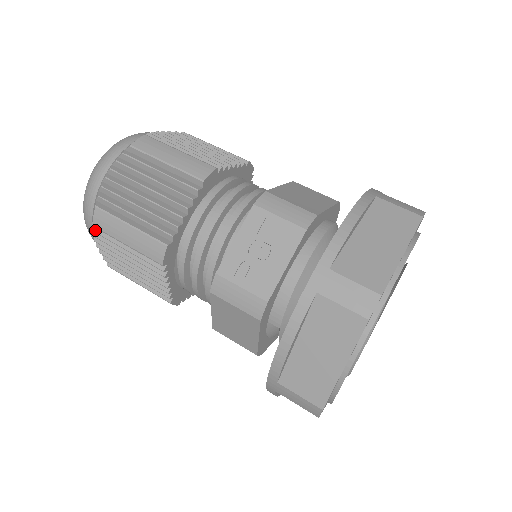
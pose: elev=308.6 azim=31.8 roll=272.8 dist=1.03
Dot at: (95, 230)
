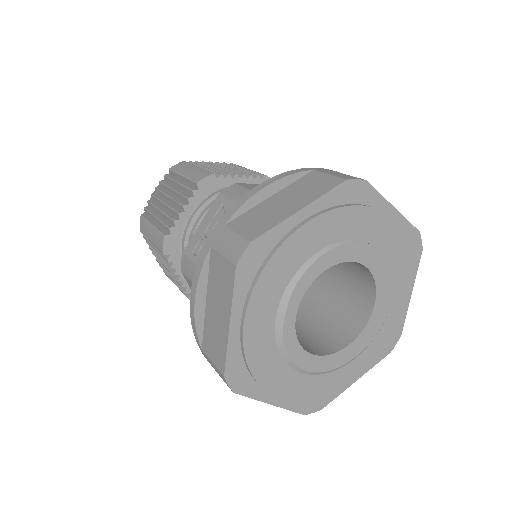
Dot at: (144, 236)
